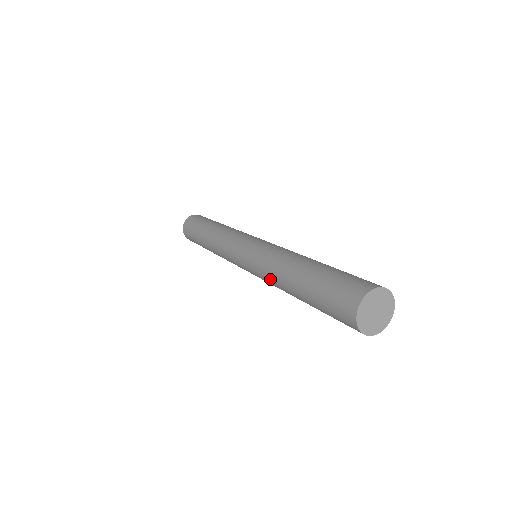
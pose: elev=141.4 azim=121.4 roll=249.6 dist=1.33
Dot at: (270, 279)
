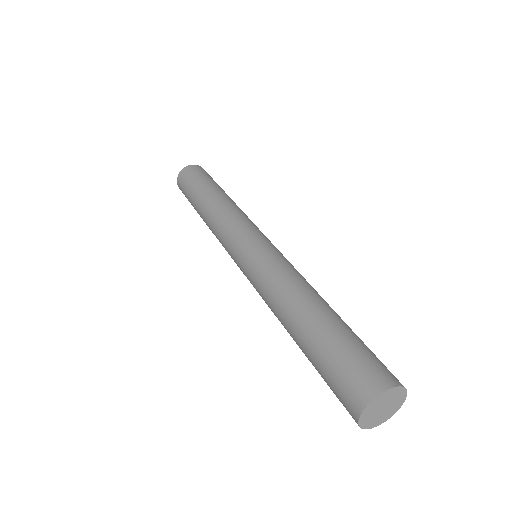
Dot at: (268, 305)
